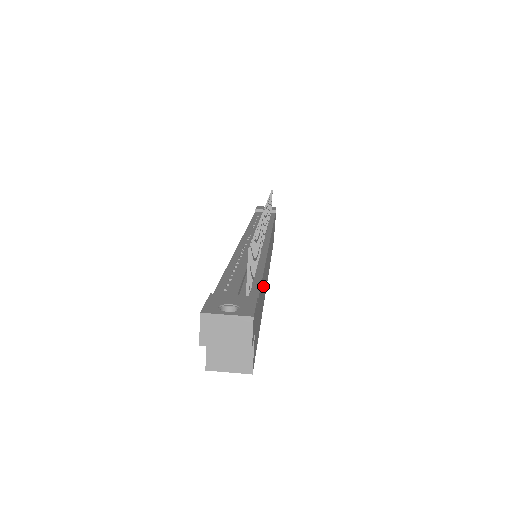
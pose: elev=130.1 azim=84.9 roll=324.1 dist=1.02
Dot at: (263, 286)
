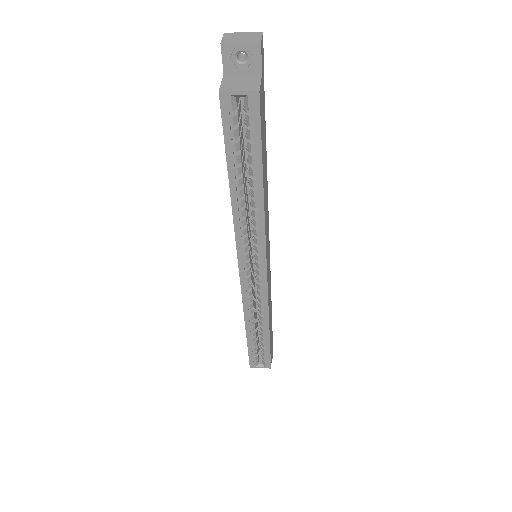
Dot at: (265, 175)
